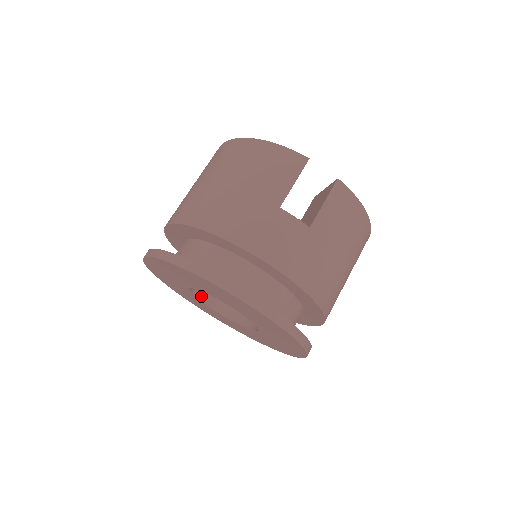
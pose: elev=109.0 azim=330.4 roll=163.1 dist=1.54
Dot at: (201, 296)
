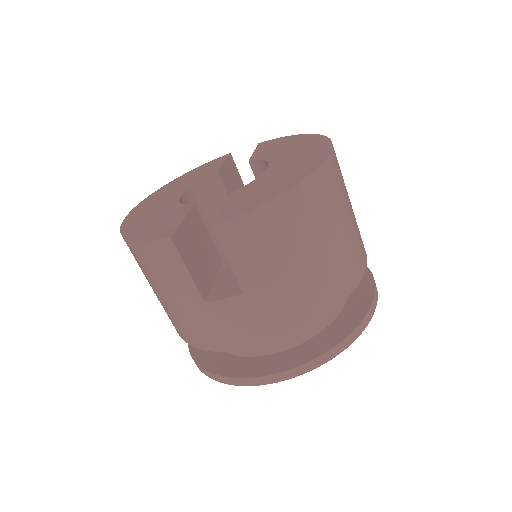
Dot at: occluded
